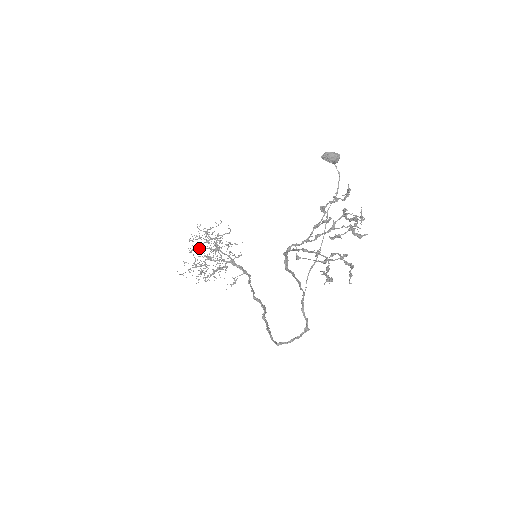
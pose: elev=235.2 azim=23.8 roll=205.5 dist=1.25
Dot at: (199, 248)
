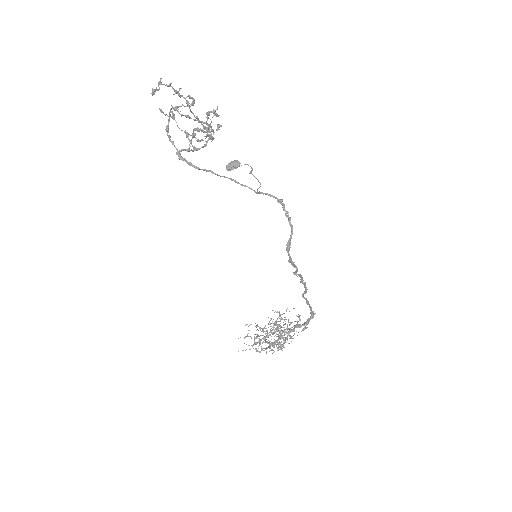
Dot at: occluded
